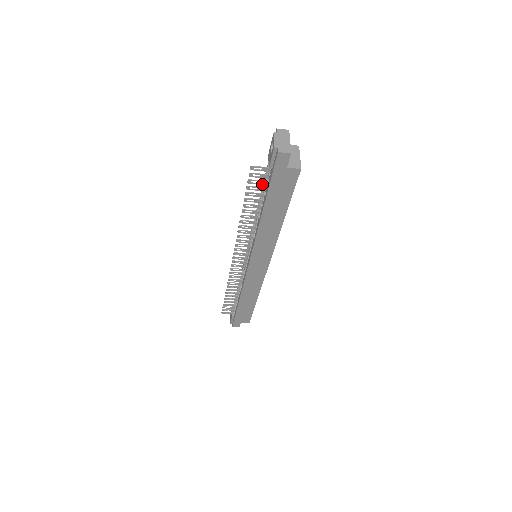
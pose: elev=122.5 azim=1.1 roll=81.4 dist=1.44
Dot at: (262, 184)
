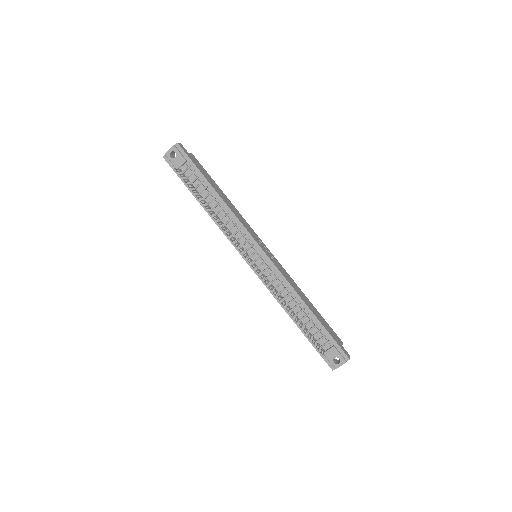
Dot at: (313, 339)
